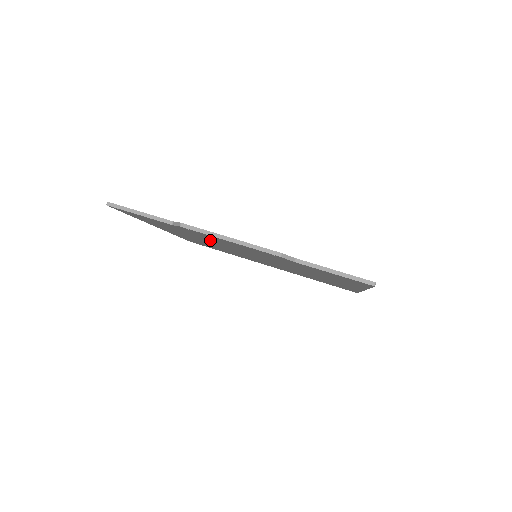
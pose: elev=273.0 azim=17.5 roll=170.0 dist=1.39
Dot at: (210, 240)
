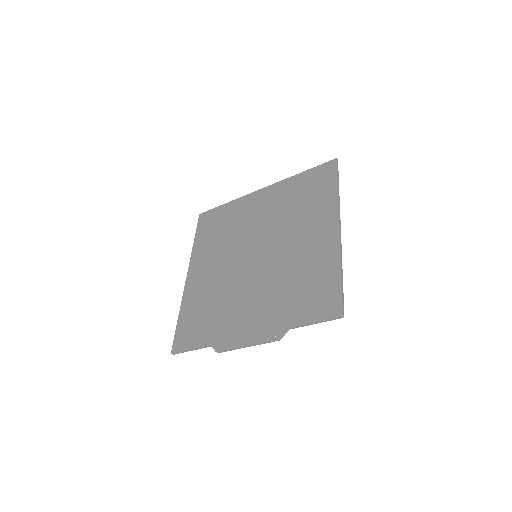
Dot at: (229, 303)
